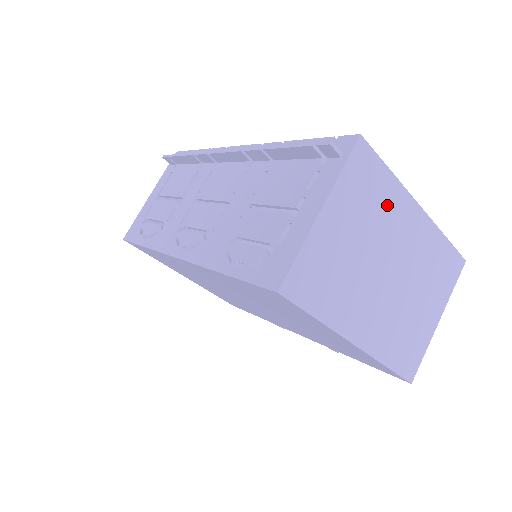
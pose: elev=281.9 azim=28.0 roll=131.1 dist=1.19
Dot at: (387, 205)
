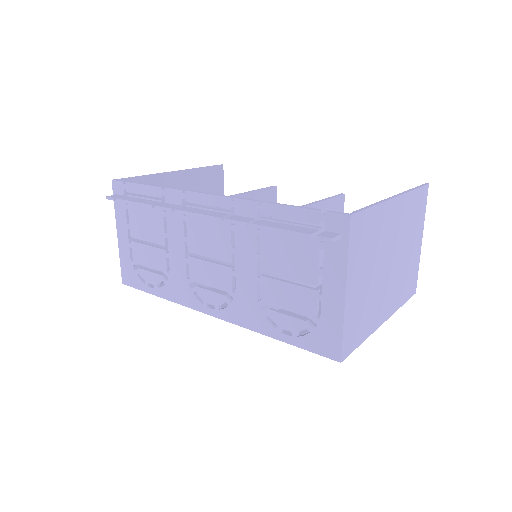
Dot at: (378, 229)
